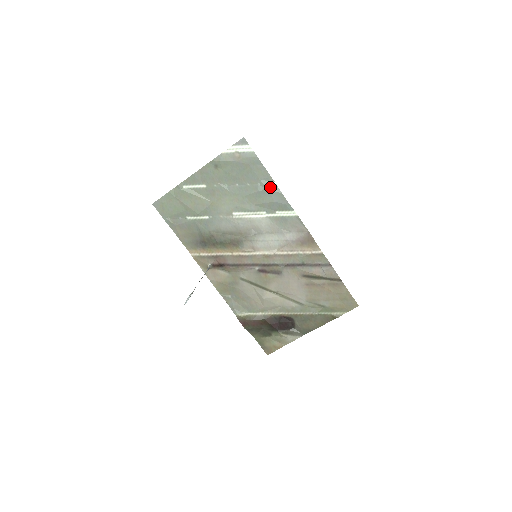
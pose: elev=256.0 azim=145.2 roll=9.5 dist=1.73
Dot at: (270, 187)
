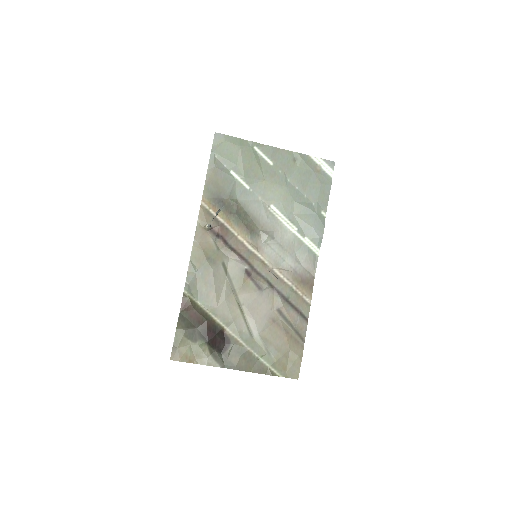
Dot at: (320, 214)
